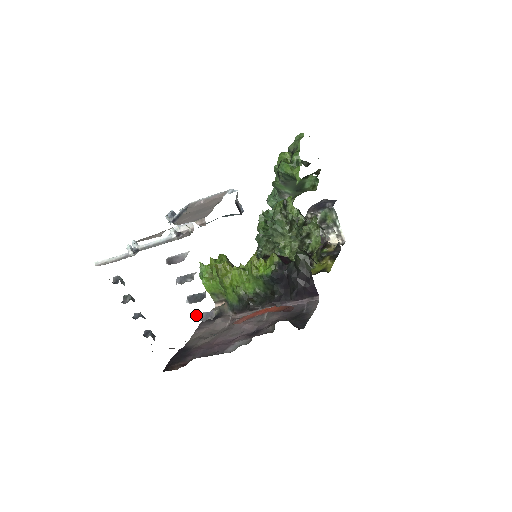
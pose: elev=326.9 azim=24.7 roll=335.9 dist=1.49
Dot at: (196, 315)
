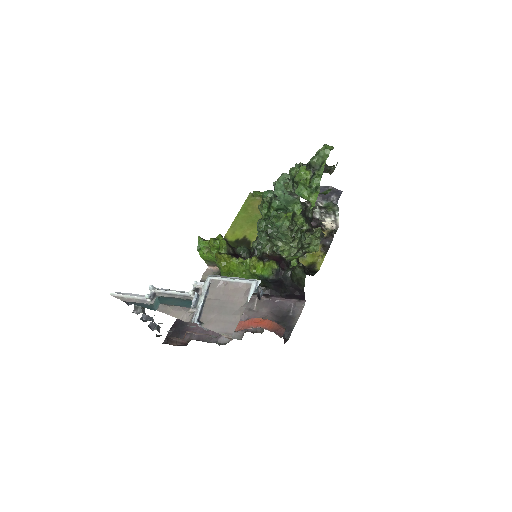
Dot at: occluded
